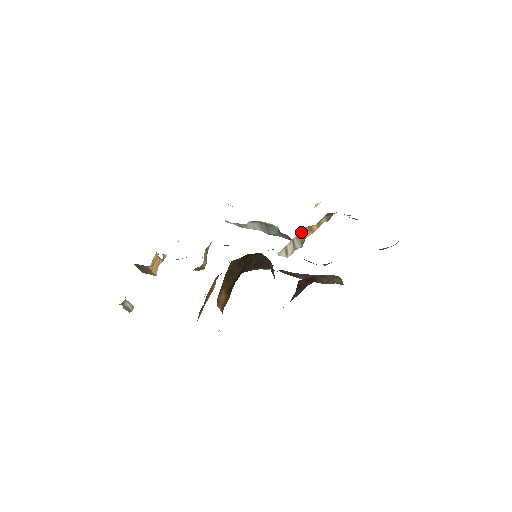
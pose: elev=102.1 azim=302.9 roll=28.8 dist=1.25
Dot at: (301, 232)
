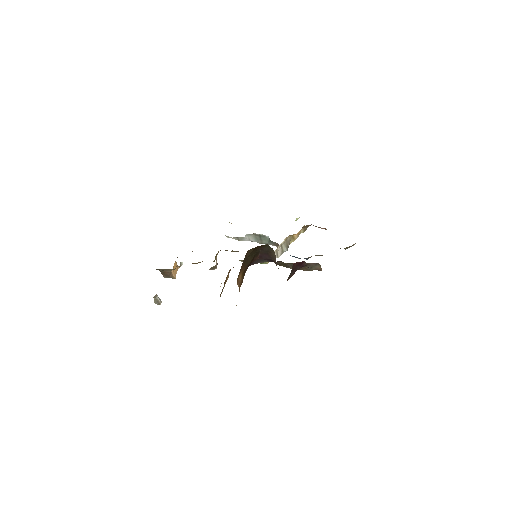
Dot at: (287, 239)
